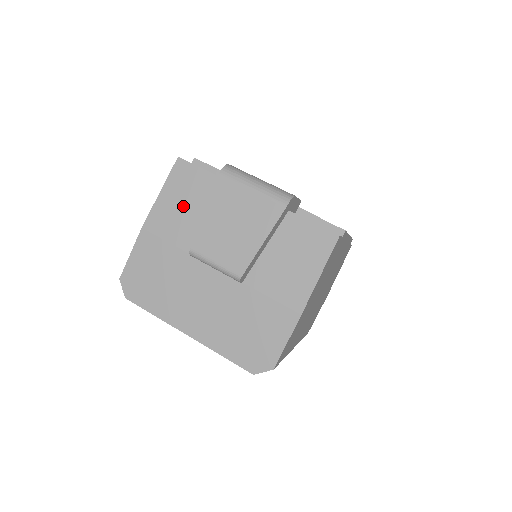
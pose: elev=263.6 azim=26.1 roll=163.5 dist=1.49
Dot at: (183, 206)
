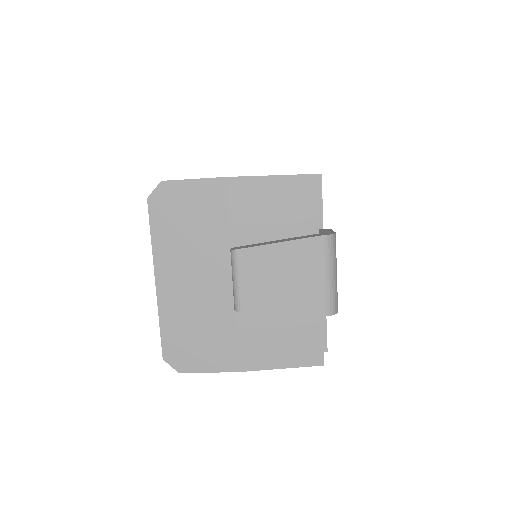
Dot at: (272, 209)
